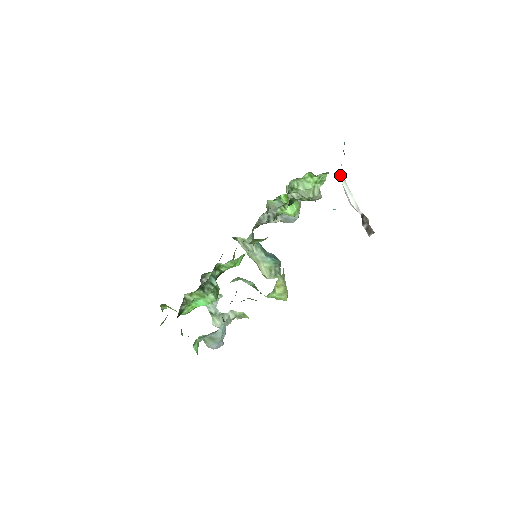
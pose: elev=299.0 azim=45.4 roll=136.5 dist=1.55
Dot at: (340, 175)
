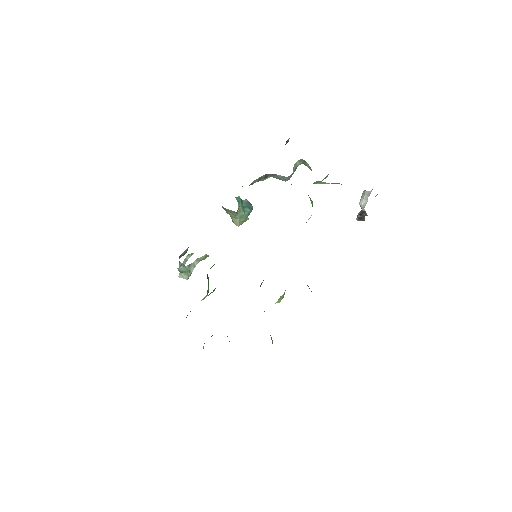
Dot at: (369, 191)
